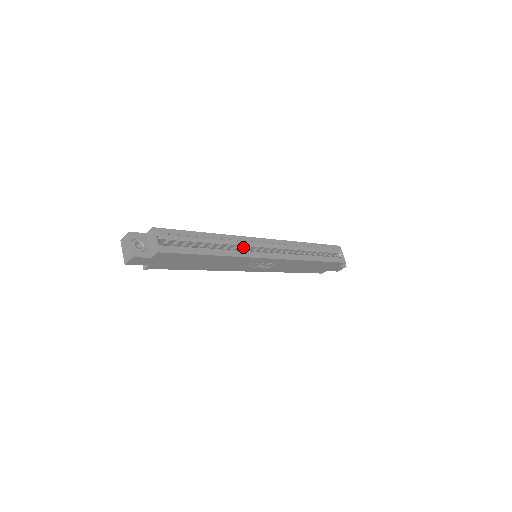
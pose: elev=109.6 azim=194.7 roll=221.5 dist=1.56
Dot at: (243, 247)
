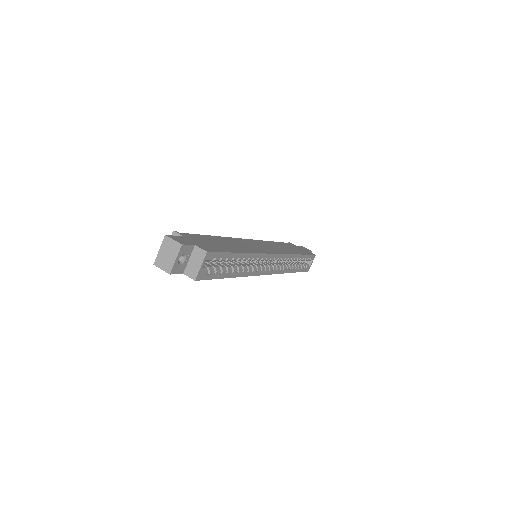
Dot at: occluded
